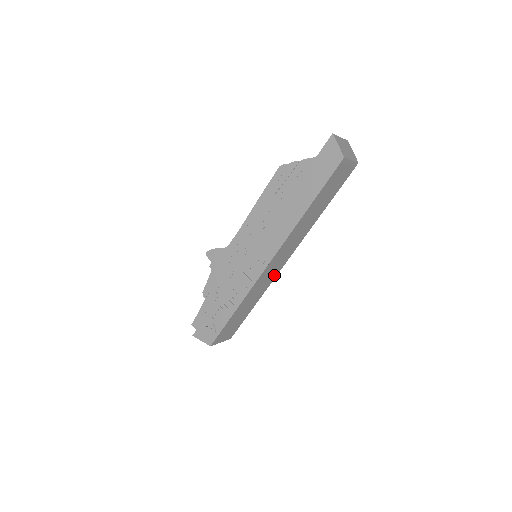
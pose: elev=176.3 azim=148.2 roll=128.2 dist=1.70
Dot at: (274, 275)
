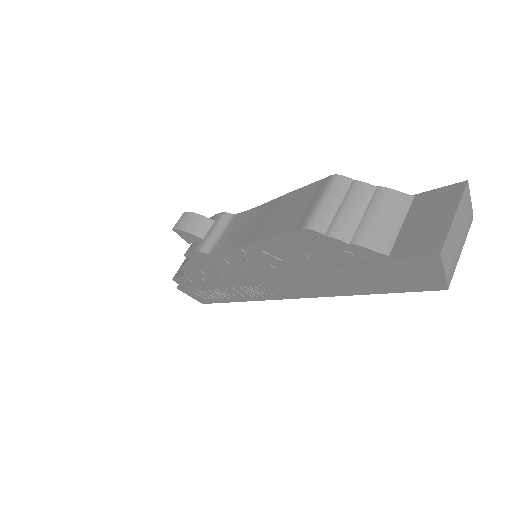
Dot at: occluded
